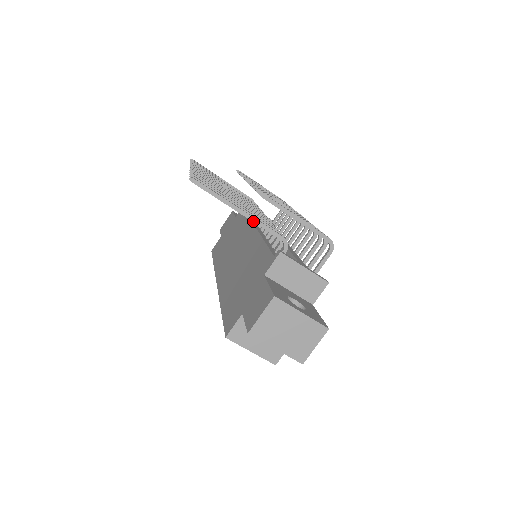
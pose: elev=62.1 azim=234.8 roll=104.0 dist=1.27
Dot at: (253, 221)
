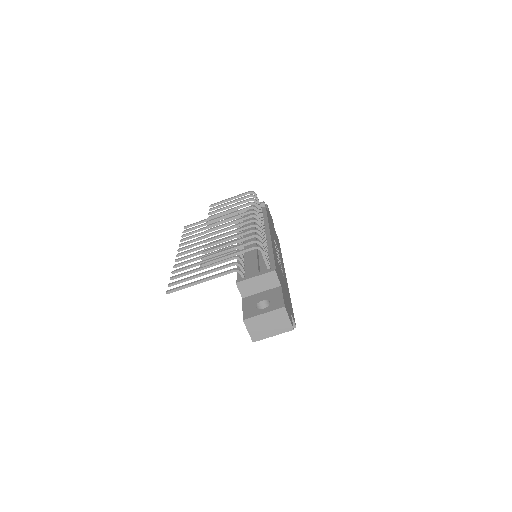
Dot at: occluded
